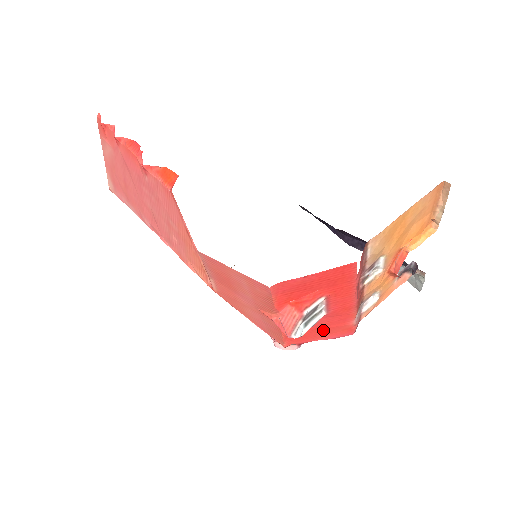
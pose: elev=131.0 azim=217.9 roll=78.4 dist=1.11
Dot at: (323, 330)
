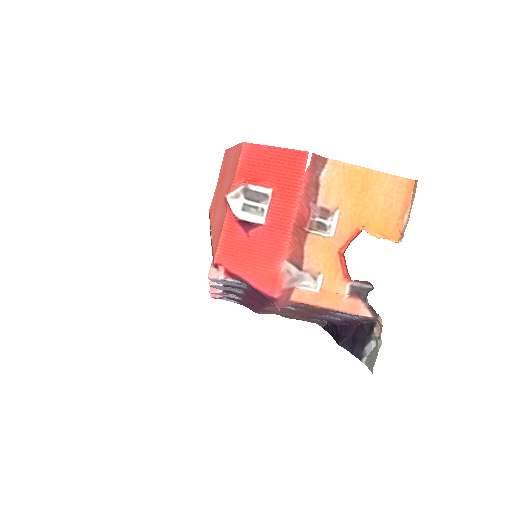
Dot at: (253, 258)
